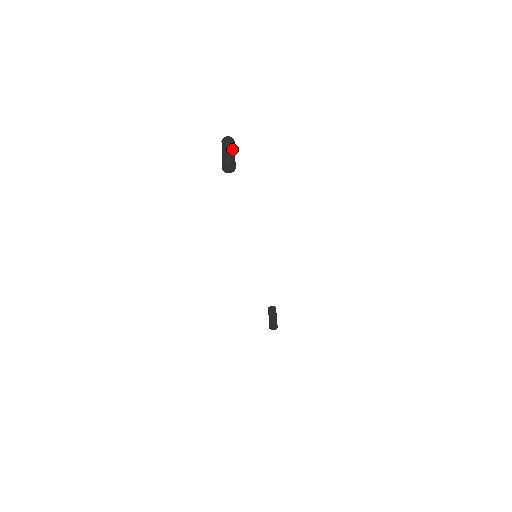
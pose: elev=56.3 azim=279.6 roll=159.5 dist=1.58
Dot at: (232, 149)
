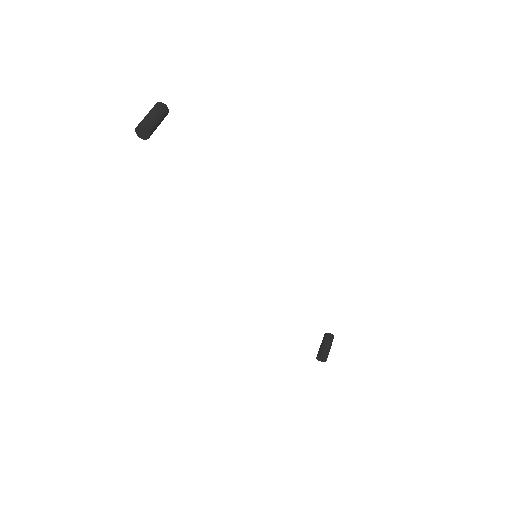
Dot at: (153, 113)
